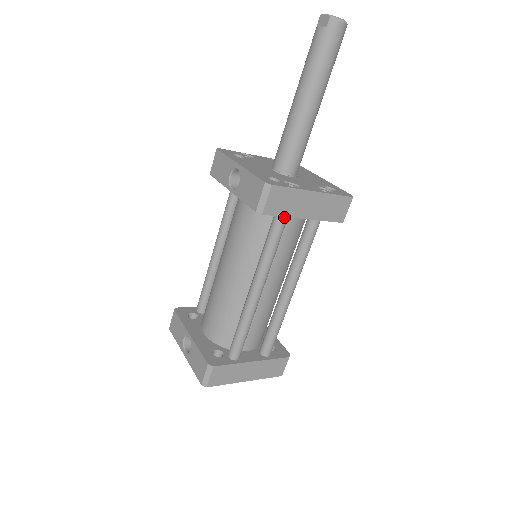
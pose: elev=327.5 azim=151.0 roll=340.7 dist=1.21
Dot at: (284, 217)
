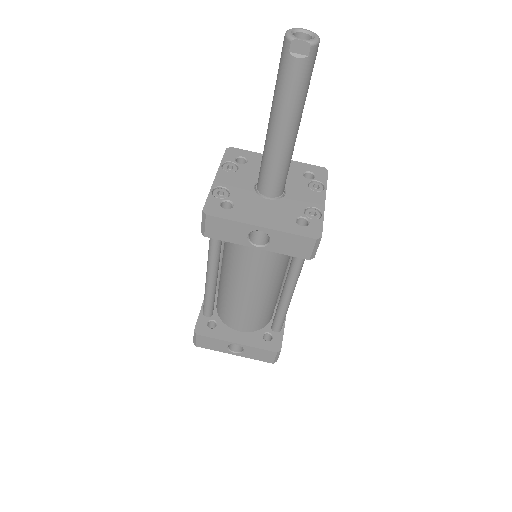
Dot at: occluded
